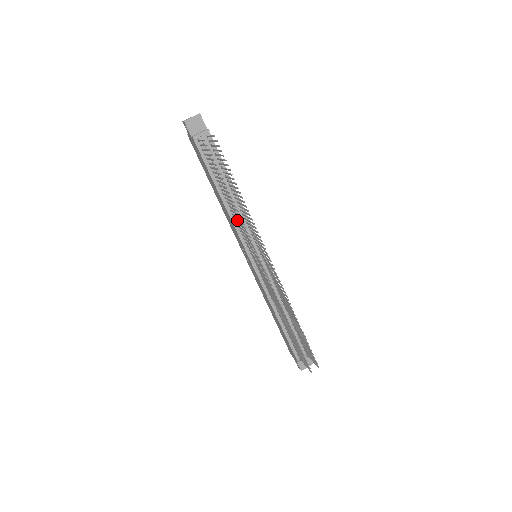
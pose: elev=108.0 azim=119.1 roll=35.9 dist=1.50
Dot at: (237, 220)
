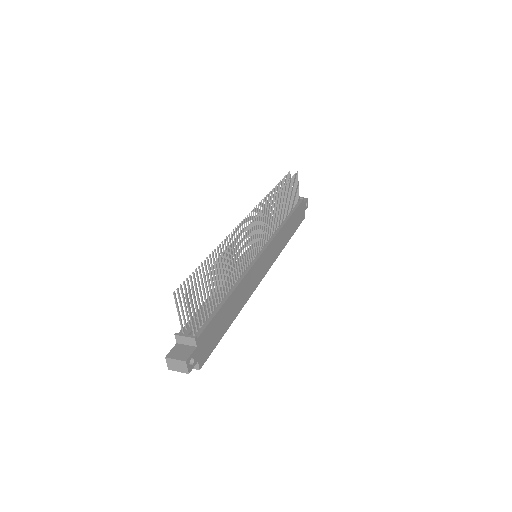
Dot at: occluded
